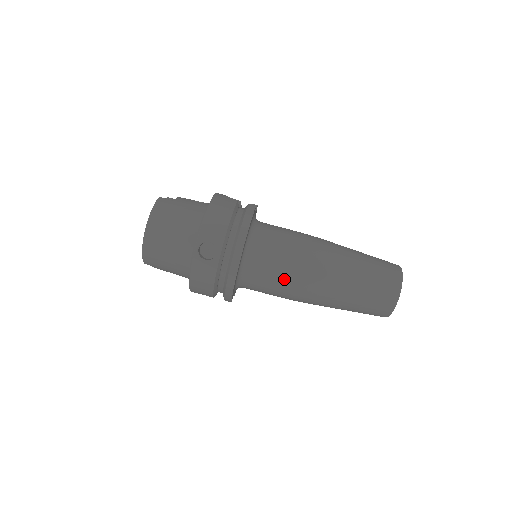
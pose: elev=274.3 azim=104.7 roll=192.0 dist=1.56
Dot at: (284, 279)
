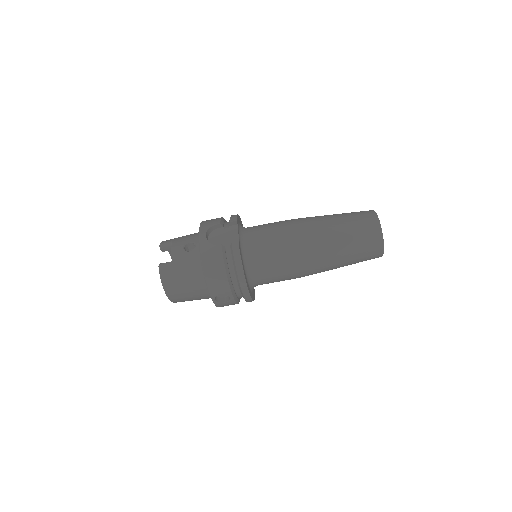
Dot at: (287, 279)
